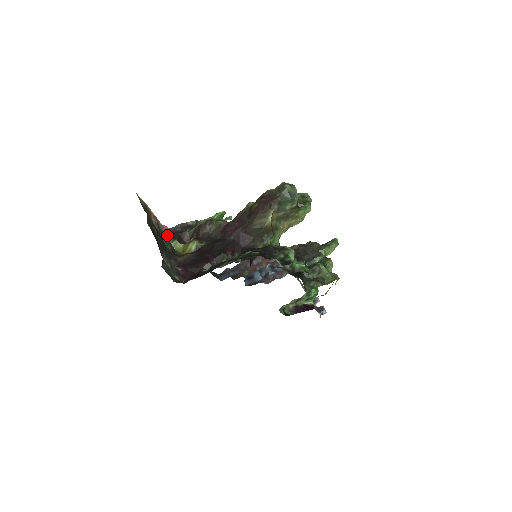
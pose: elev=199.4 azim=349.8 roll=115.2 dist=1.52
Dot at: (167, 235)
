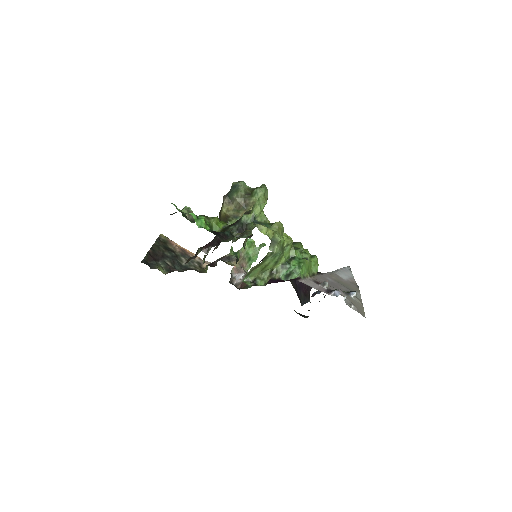
Dot at: (204, 265)
